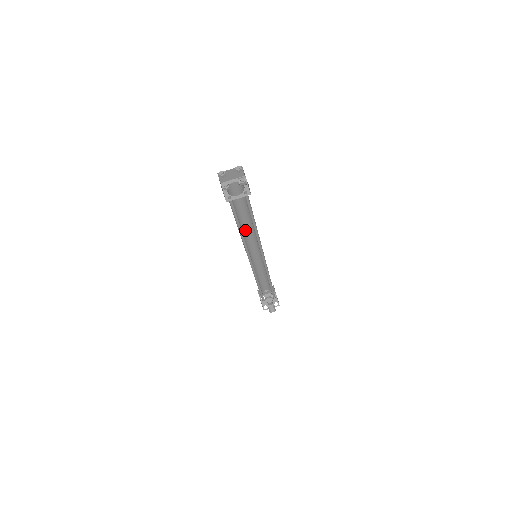
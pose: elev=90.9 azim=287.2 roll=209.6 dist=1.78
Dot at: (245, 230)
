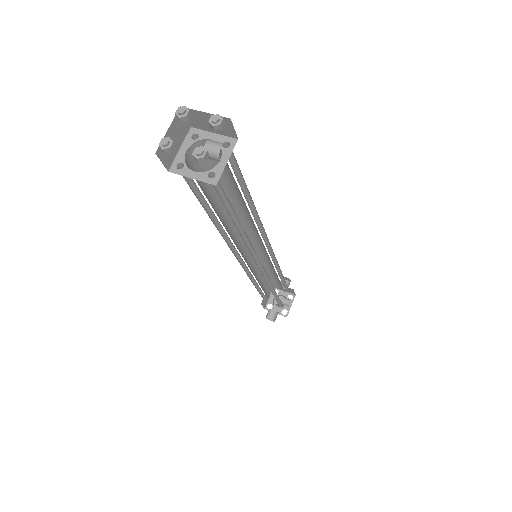
Dot at: (243, 216)
